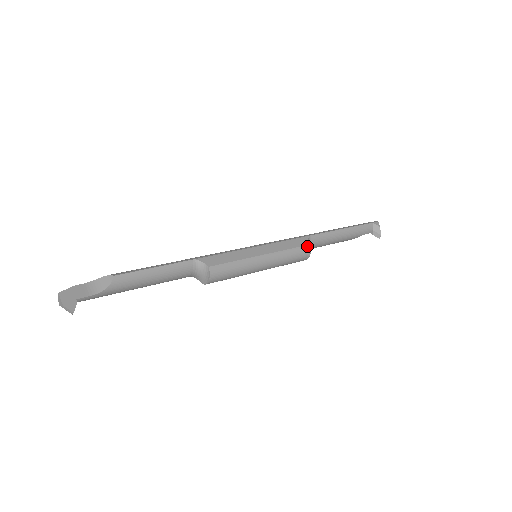
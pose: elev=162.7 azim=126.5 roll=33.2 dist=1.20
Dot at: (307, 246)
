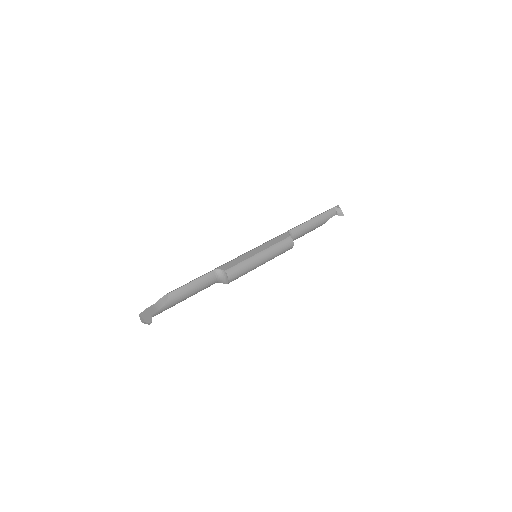
Dot at: (289, 238)
